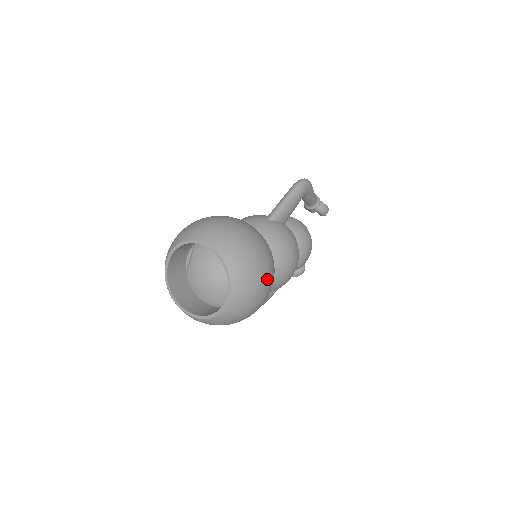
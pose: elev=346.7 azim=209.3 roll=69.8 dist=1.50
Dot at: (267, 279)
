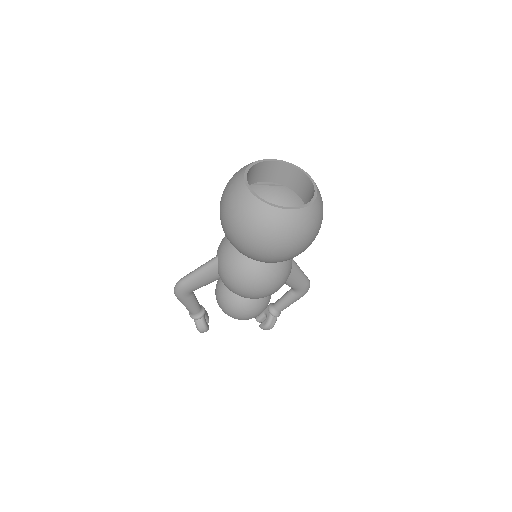
Dot at: (299, 247)
